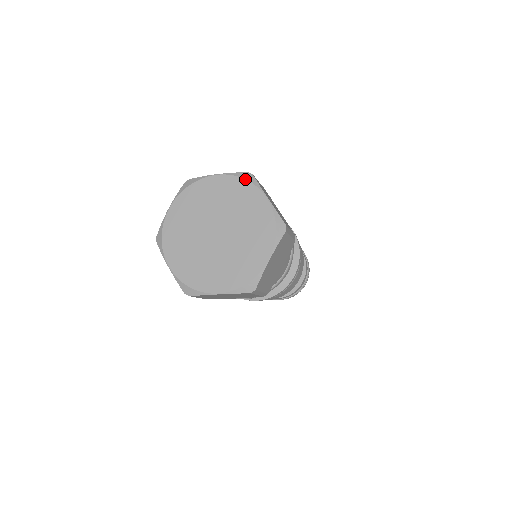
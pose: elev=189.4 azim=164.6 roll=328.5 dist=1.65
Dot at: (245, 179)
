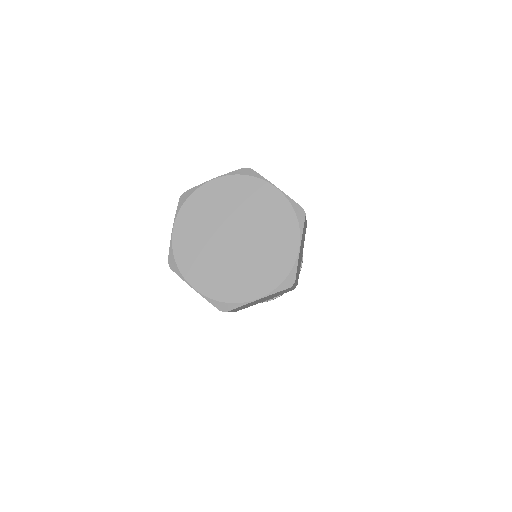
Dot at: (296, 214)
